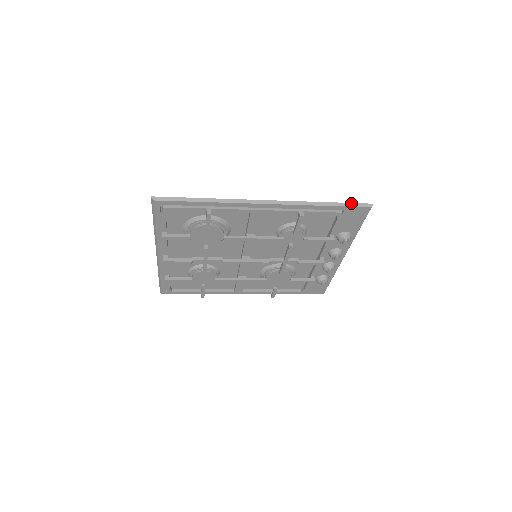
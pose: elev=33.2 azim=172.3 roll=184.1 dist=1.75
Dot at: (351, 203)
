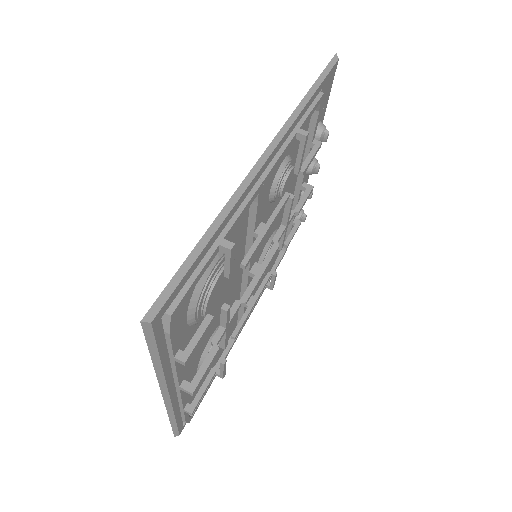
Dot at: (323, 71)
